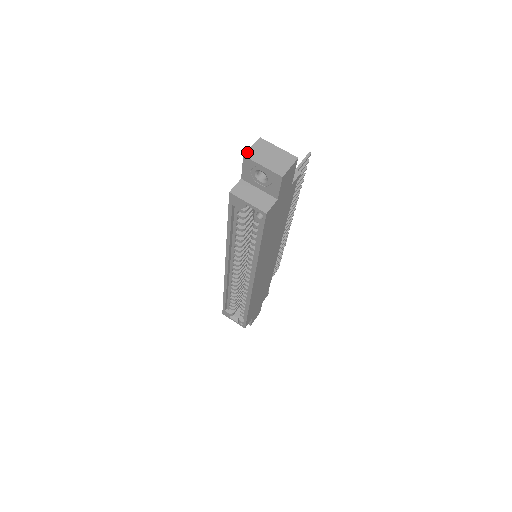
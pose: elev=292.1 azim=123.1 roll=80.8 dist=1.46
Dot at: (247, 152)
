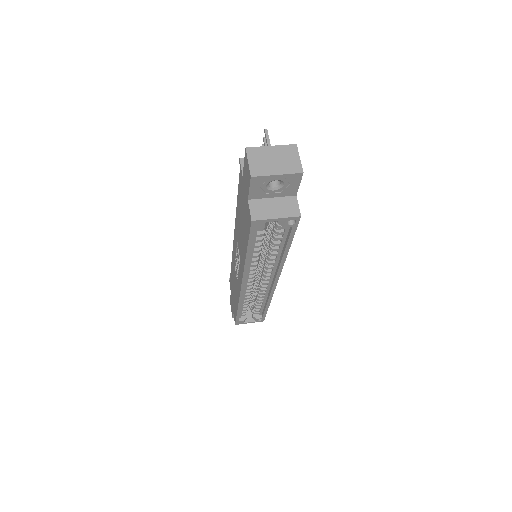
Dot at: (251, 171)
